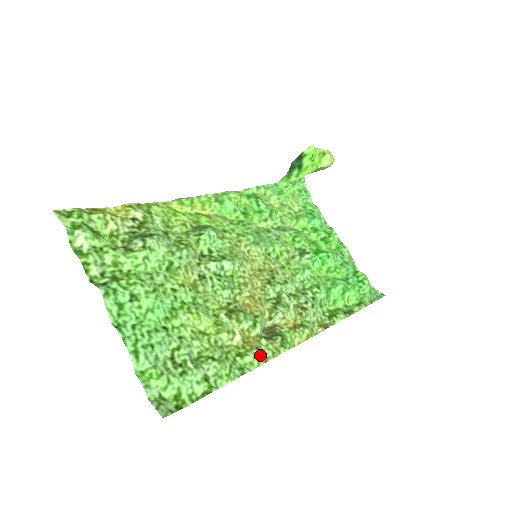
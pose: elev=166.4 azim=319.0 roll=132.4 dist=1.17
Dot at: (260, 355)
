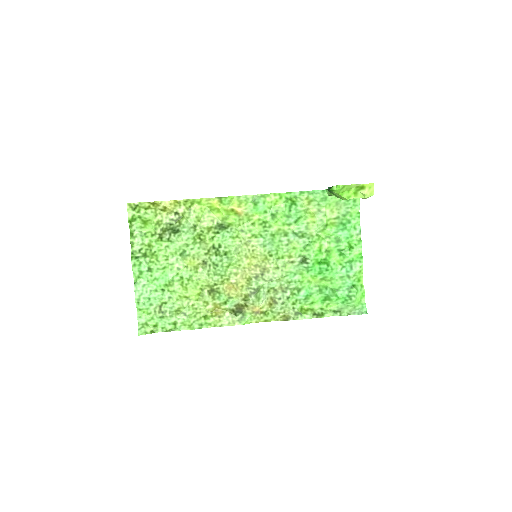
Dot at: (219, 321)
